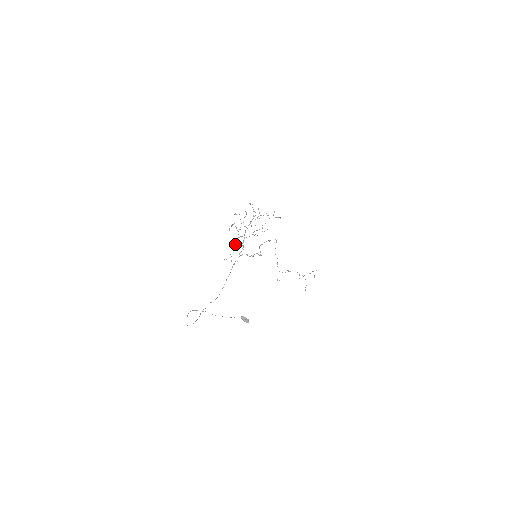
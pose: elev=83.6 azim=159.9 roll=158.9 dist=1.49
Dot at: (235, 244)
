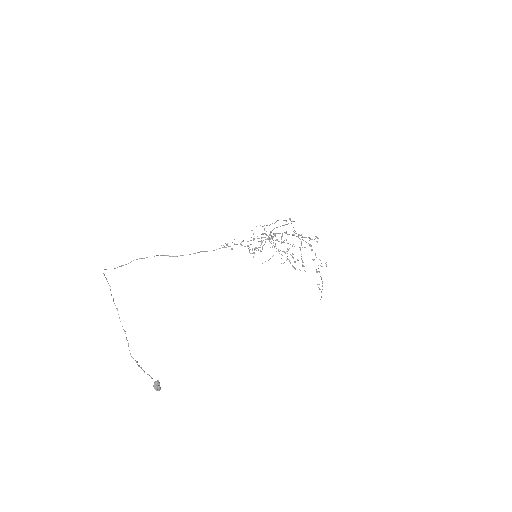
Dot at: occluded
